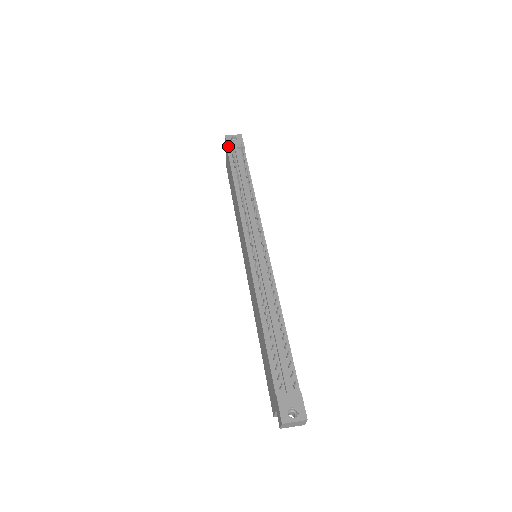
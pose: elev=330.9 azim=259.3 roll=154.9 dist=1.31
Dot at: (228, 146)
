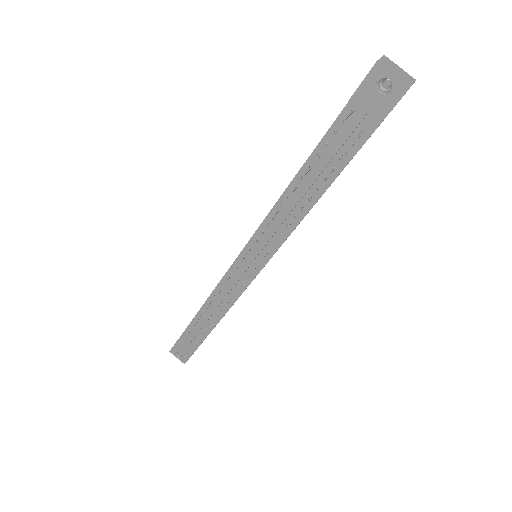
Dot at: (354, 97)
